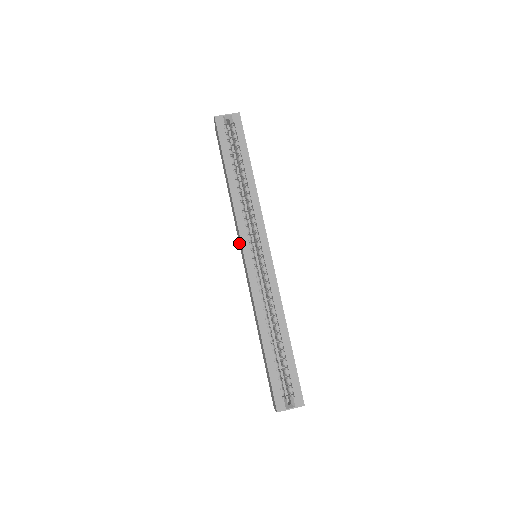
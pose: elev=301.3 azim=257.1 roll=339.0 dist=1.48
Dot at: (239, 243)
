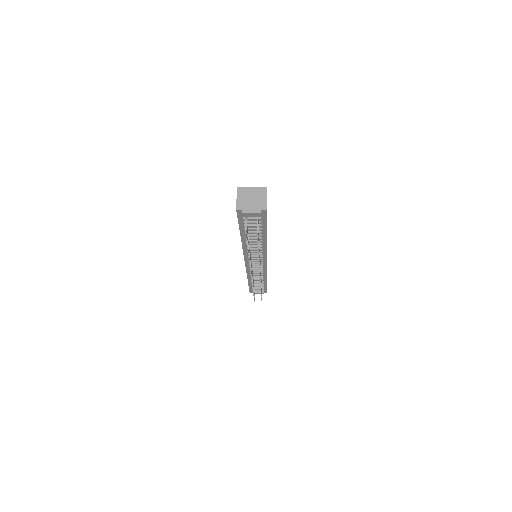
Dot at: occluded
